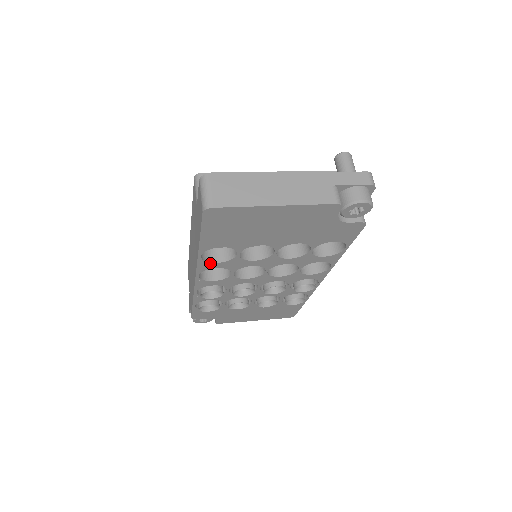
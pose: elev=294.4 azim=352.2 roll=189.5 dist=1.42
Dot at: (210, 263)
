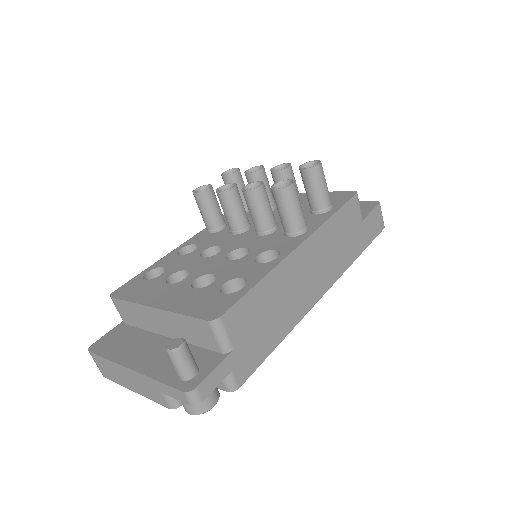
Dot at: occluded
